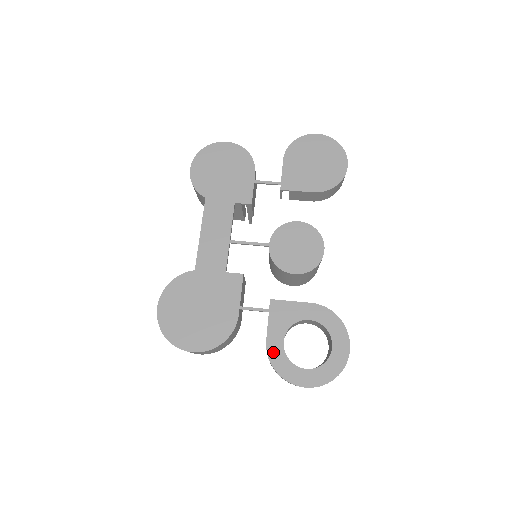
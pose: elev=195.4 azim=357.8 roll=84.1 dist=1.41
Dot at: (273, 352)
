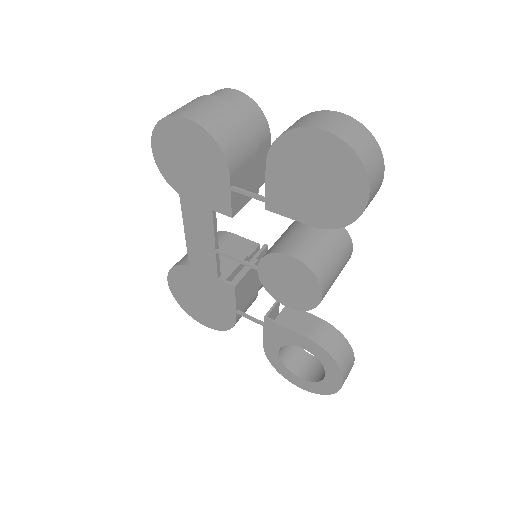
Dot at: (270, 355)
